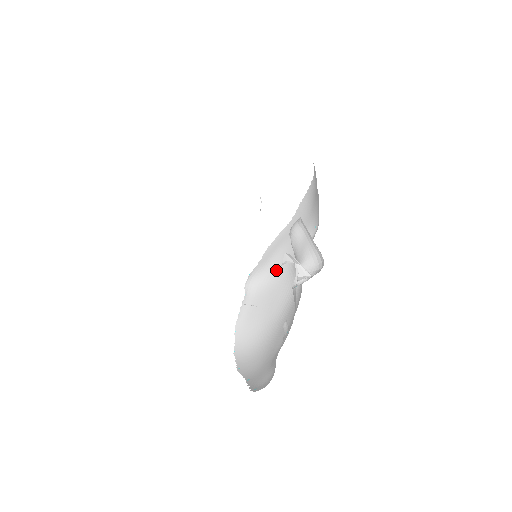
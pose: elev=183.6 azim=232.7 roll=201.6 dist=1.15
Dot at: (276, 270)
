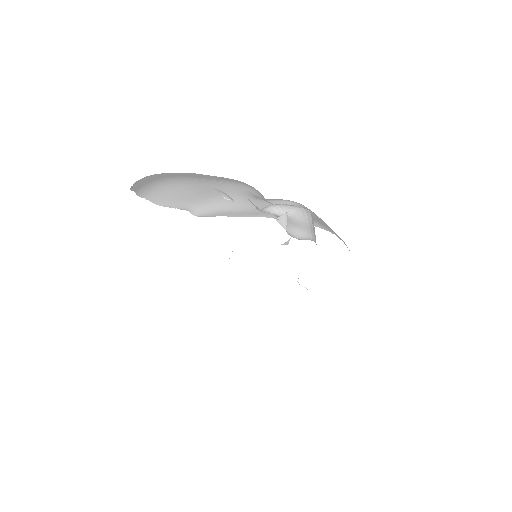
Dot at: occluded
